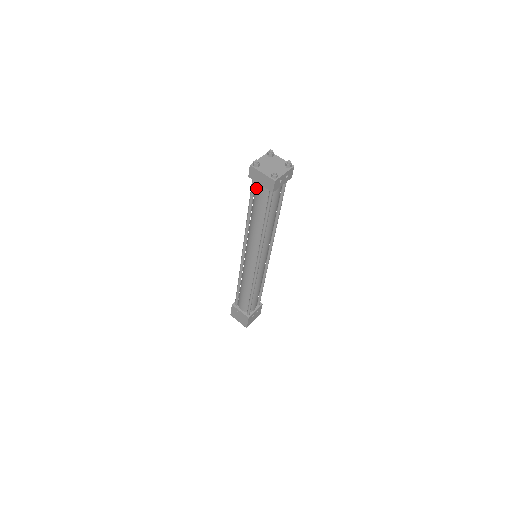
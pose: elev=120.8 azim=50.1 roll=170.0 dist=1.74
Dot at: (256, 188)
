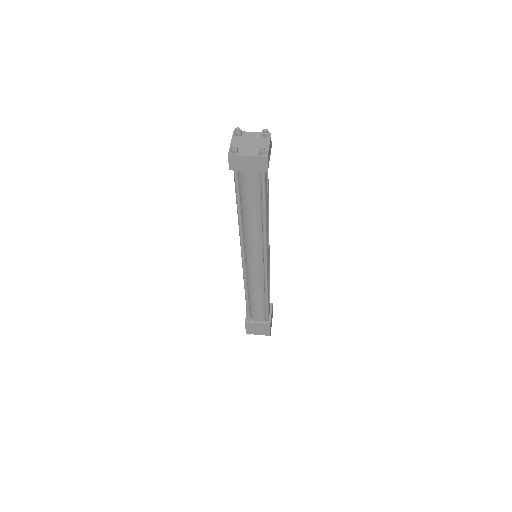
Dot at: (241, 179)
